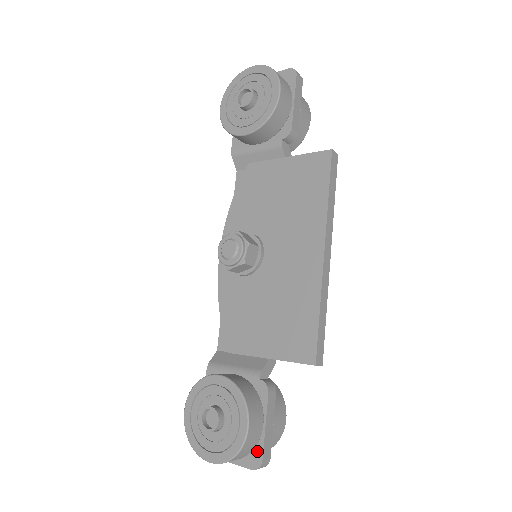
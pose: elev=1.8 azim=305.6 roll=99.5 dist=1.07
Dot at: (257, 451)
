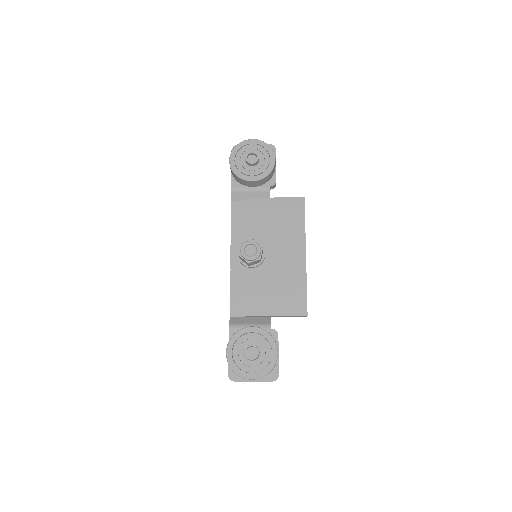
Dot at: (275, 370)
